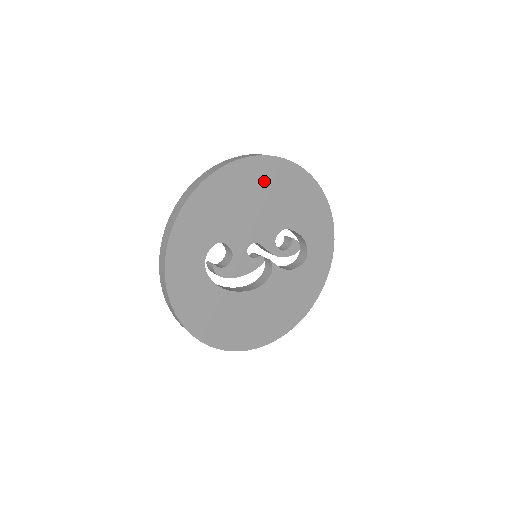
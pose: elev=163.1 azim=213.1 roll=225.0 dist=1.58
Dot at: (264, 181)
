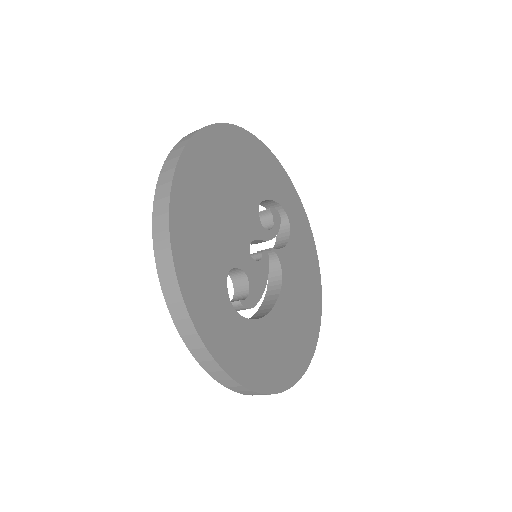
Dot at: (214, 165)
